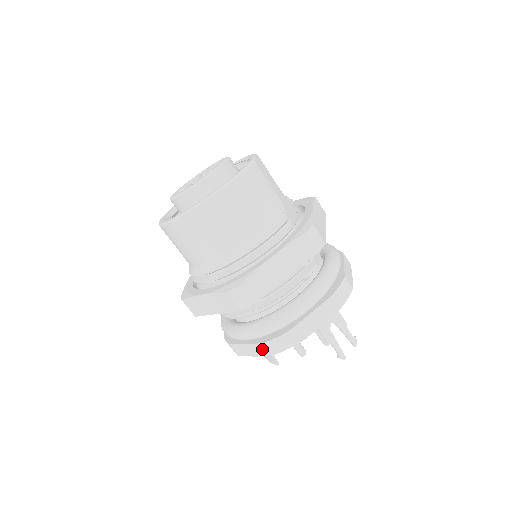
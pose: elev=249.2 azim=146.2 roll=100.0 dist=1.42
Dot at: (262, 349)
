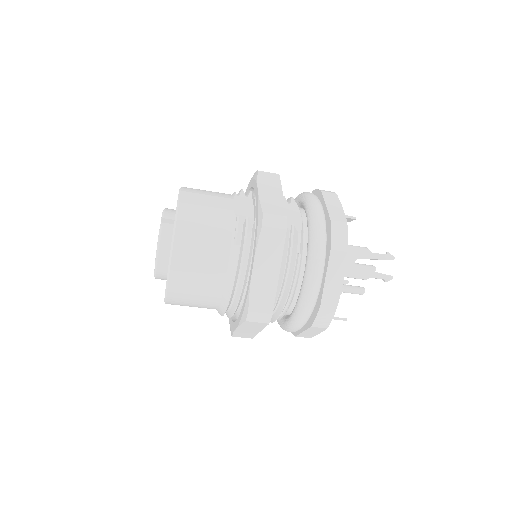
Dot at: (316, 329)
